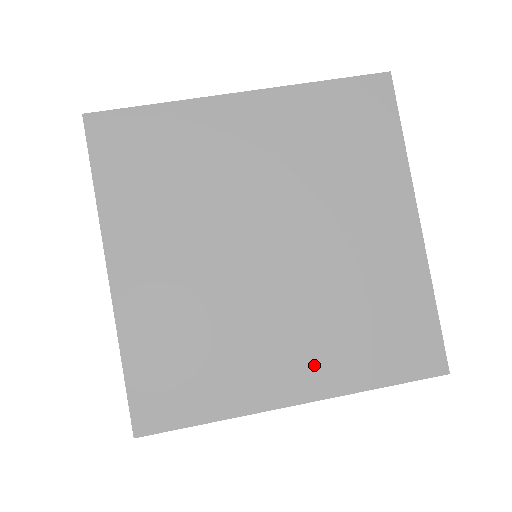
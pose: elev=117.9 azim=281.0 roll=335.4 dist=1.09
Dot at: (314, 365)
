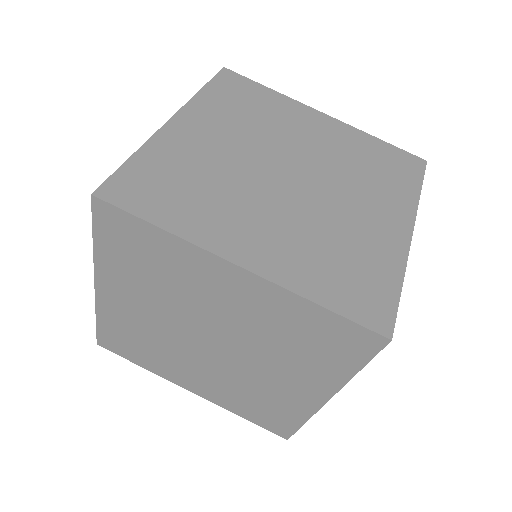
Dot at: (209, 390)
